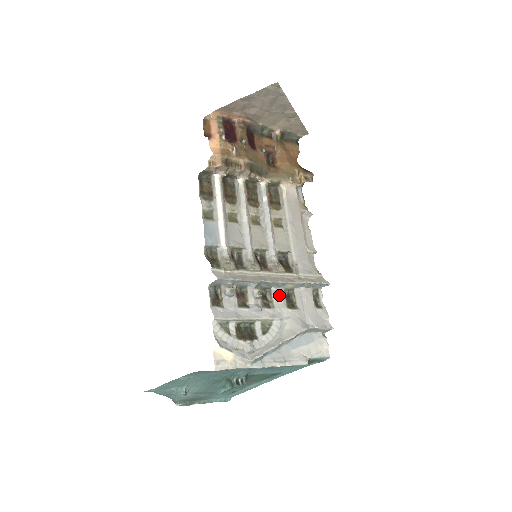
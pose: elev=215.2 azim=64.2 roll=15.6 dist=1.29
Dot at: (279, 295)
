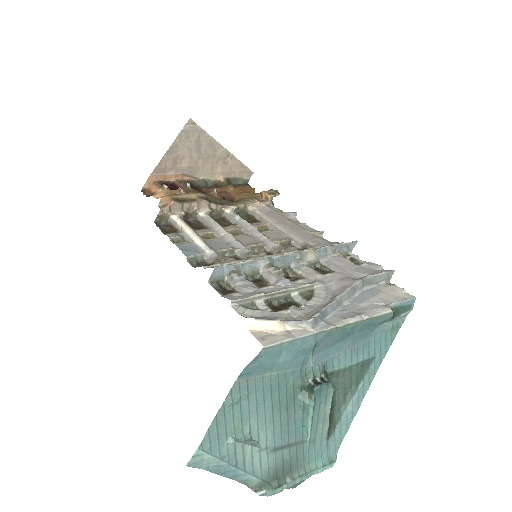
Dot at: (304, 269)
